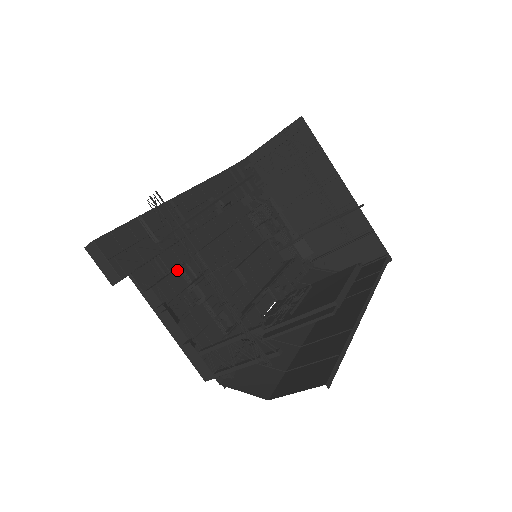
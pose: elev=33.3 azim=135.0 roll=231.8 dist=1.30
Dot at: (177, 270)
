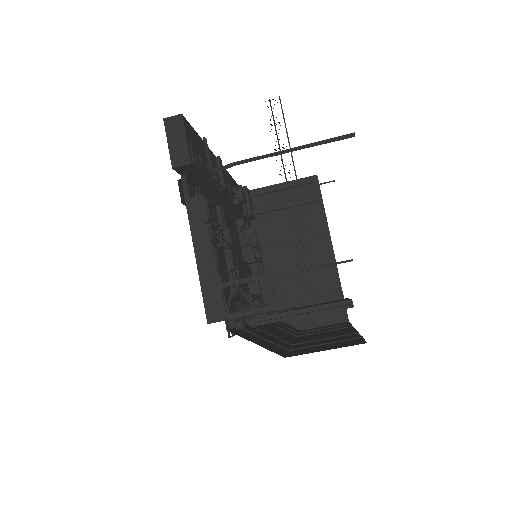
Dot at: (215, 206)
